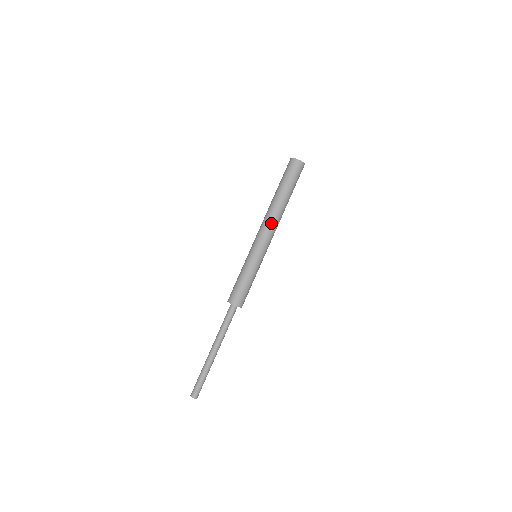
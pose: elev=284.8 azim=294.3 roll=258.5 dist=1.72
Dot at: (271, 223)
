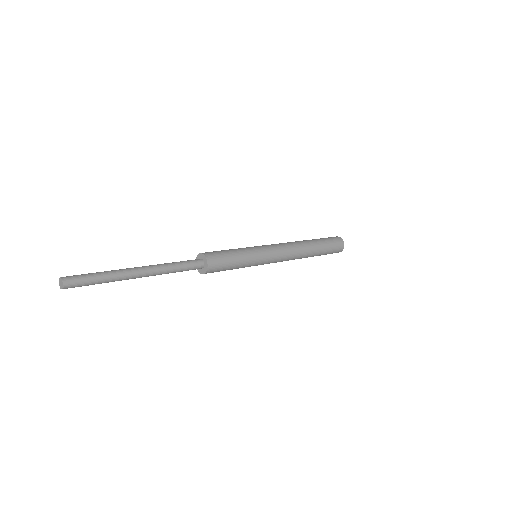
Dot at: (289, 243)
